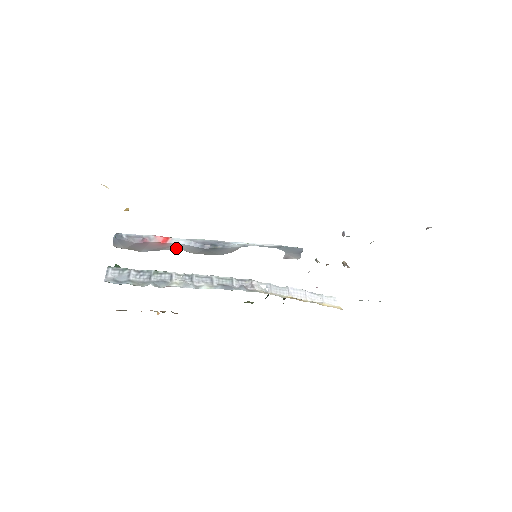
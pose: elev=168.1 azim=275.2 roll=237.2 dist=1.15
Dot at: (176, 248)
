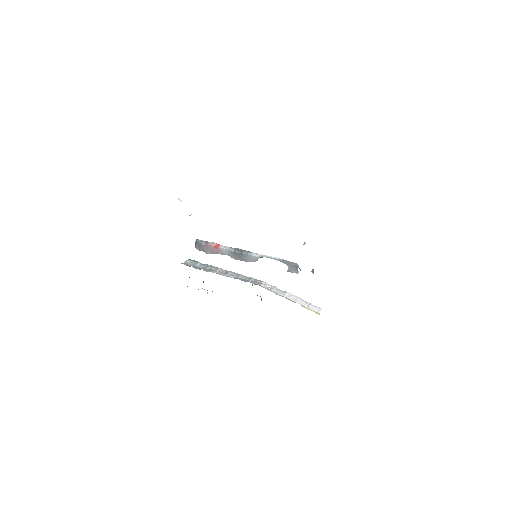
Dot at: (225, 253)
